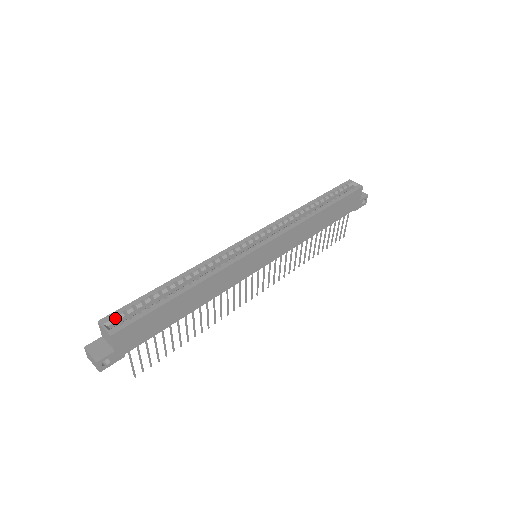
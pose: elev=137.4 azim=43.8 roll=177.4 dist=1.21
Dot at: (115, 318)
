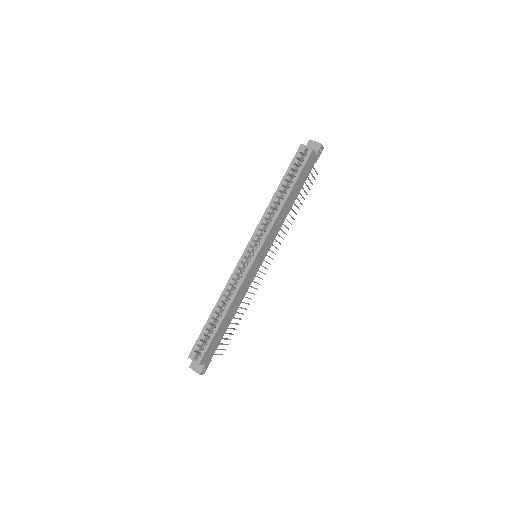
Dot at: (195, 350)
